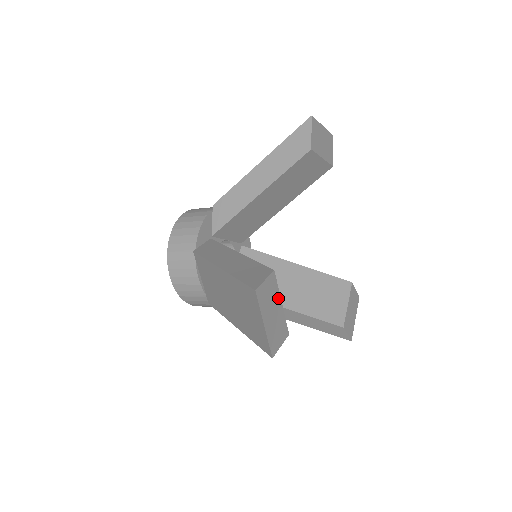
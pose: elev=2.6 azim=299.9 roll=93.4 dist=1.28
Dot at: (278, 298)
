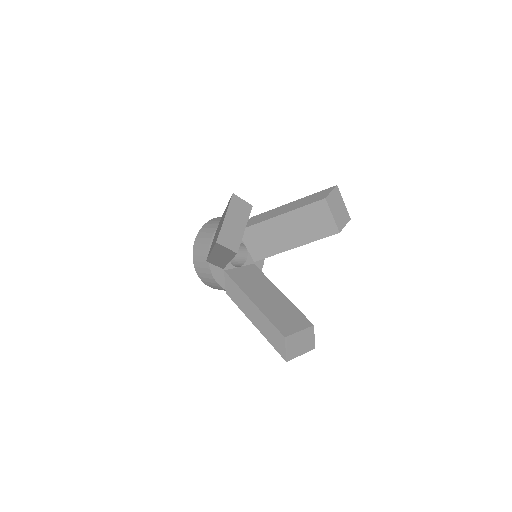
Dot at: (245, 223)
